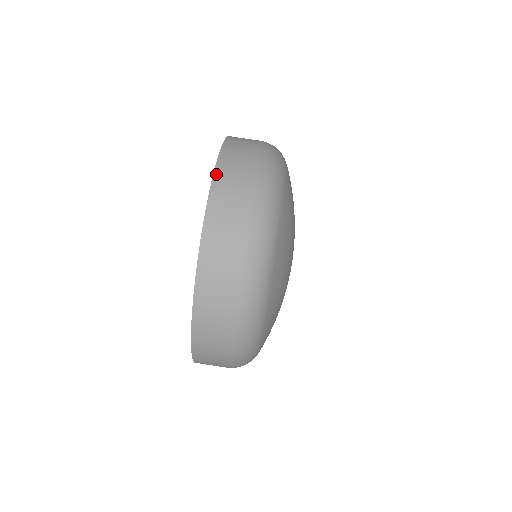
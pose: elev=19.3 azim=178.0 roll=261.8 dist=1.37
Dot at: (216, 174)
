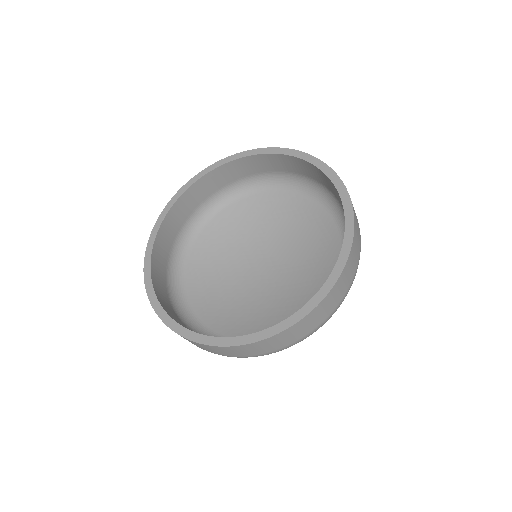
Dot at: (329, 167)
